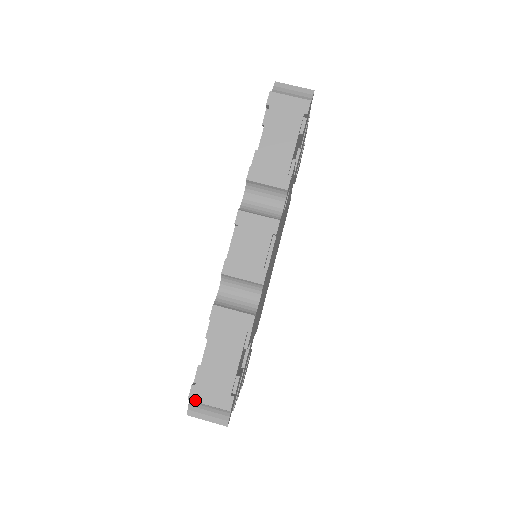
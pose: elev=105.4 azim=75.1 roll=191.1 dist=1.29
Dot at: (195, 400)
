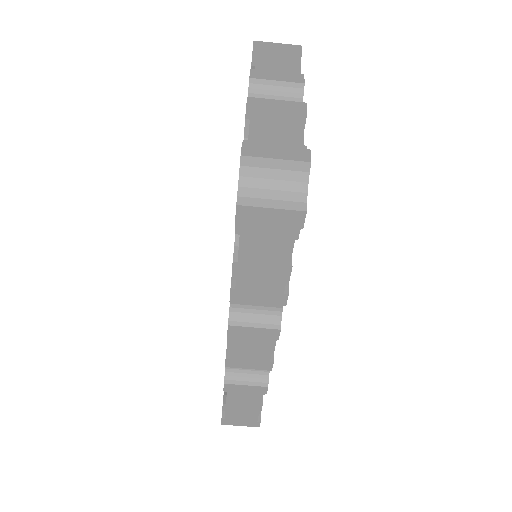
Dot at: occluded
